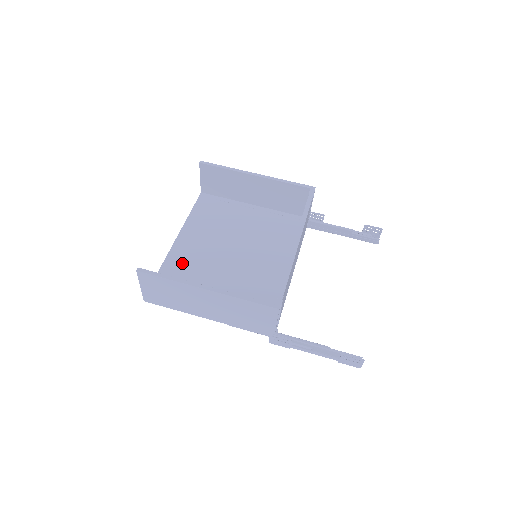
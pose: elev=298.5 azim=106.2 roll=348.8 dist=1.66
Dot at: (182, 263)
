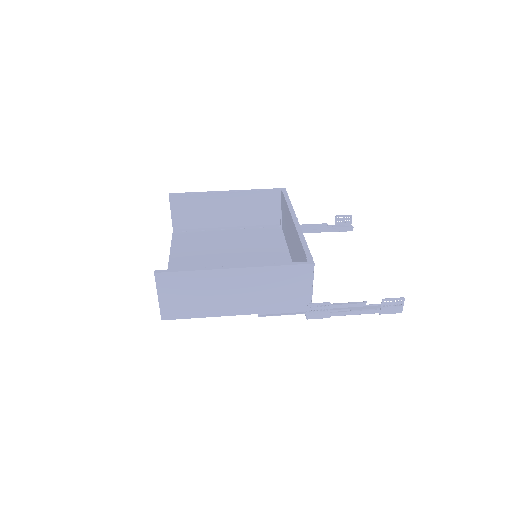
Dot at: occluded
